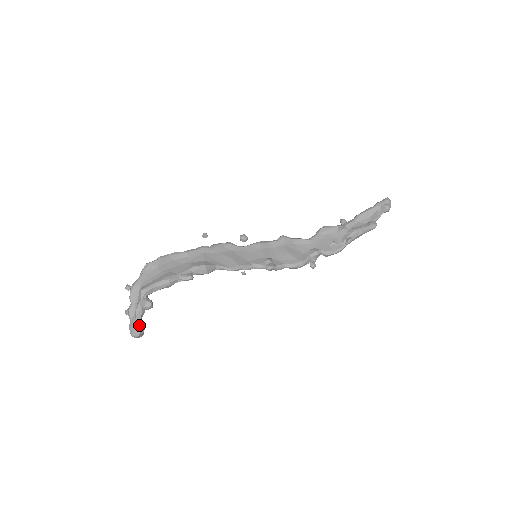
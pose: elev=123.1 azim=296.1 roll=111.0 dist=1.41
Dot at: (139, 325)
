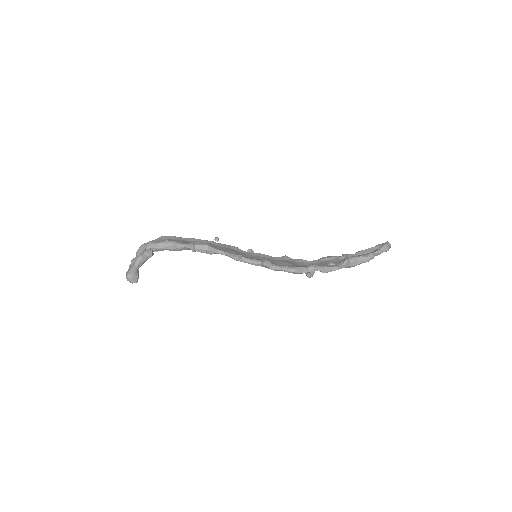
Dot at: (136, 269)
